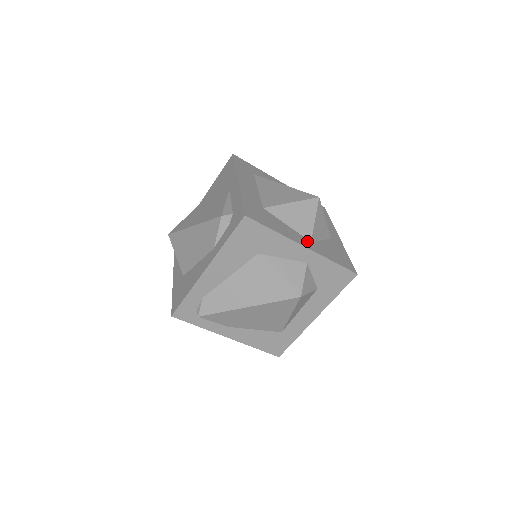
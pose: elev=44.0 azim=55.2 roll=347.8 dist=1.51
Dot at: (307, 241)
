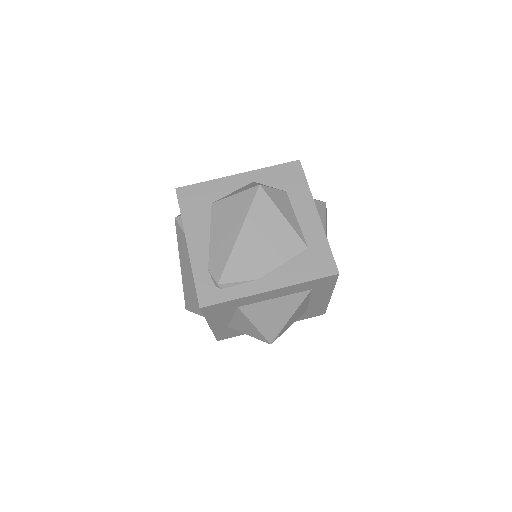
Dot at: occluded
